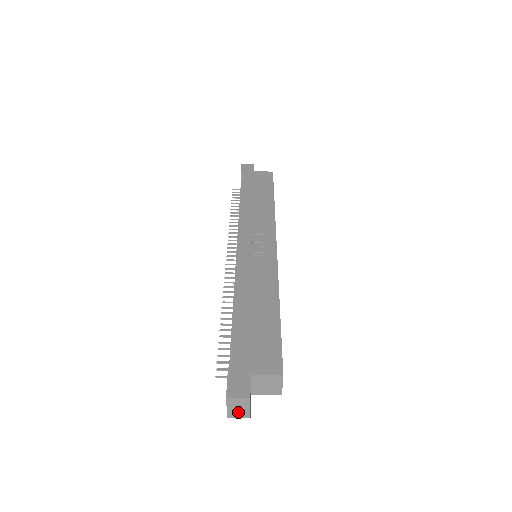
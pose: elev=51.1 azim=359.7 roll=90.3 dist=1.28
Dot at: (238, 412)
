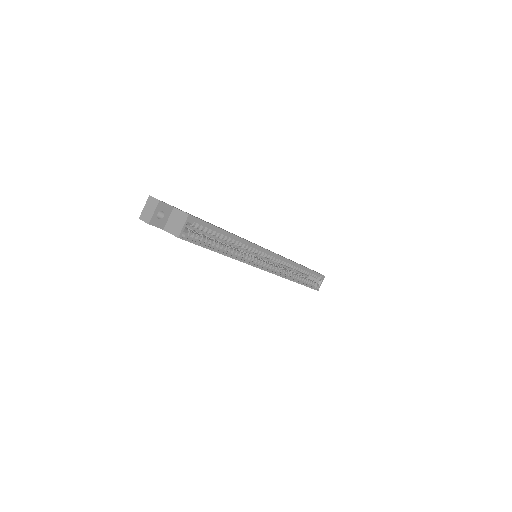
Dot at: (147, 214)
